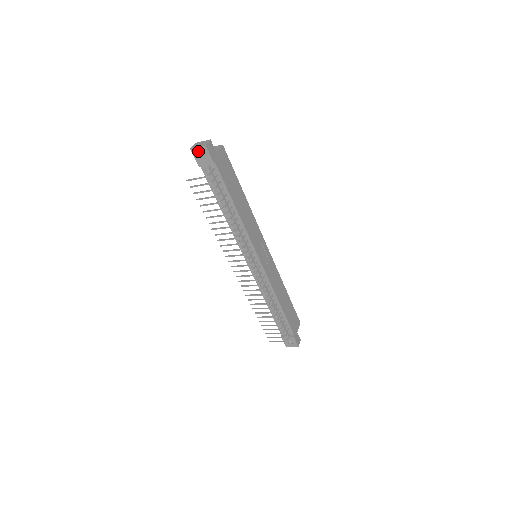
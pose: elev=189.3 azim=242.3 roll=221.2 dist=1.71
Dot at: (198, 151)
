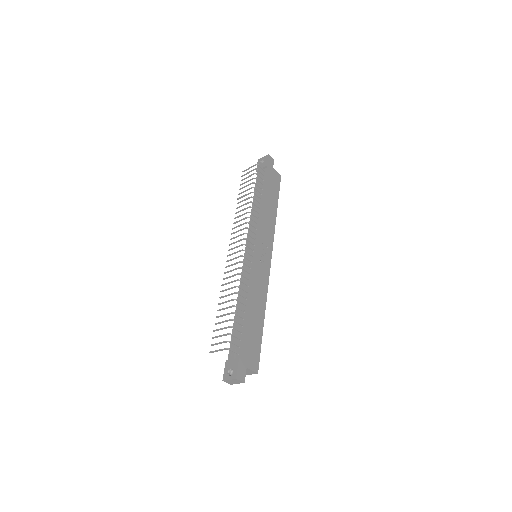
Dot at: (262, 160)
